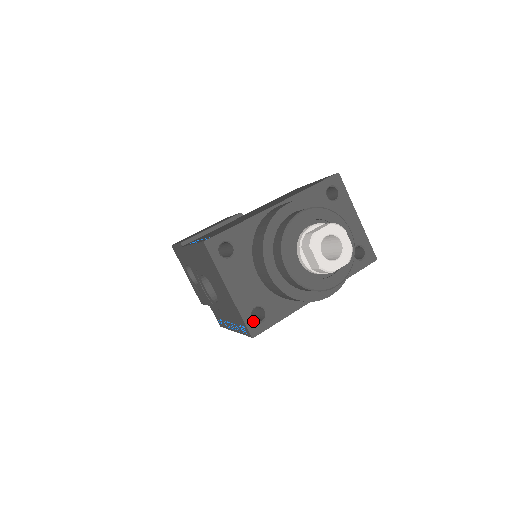
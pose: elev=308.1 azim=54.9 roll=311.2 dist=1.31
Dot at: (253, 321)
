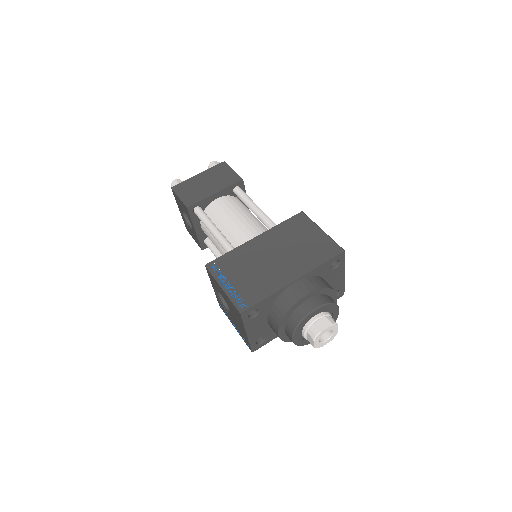
Dot at: (256, 345)
